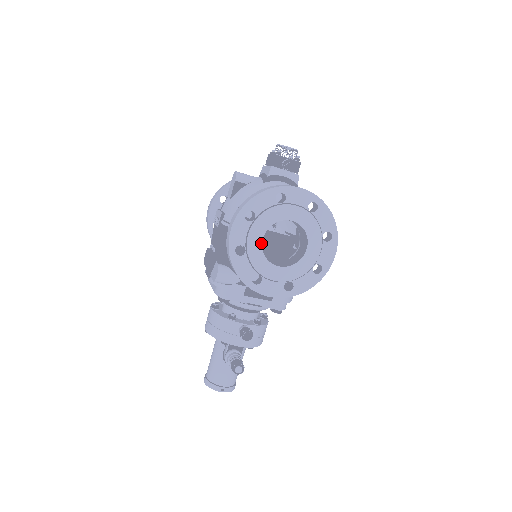
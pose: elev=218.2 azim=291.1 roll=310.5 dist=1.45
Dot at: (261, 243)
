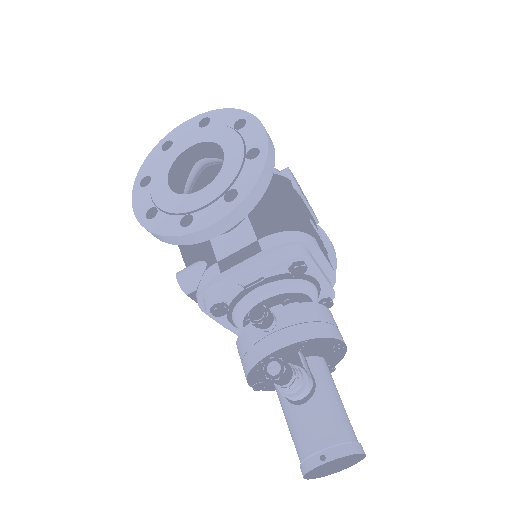
Dot at: (169, 189)
